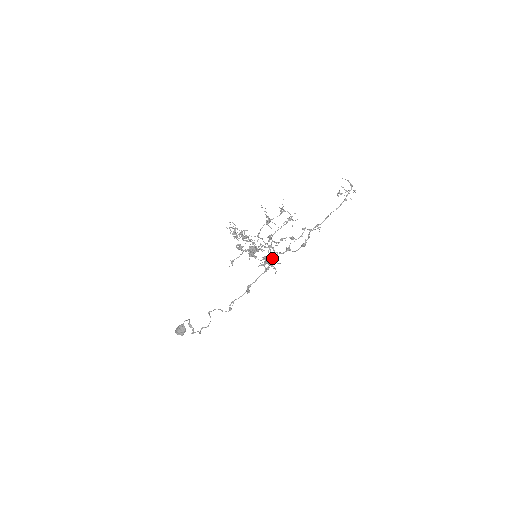
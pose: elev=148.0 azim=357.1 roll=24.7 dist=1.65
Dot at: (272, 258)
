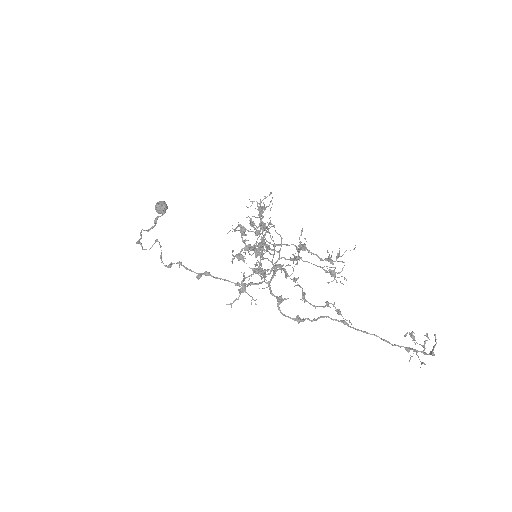
Dot at: (258, 283)
